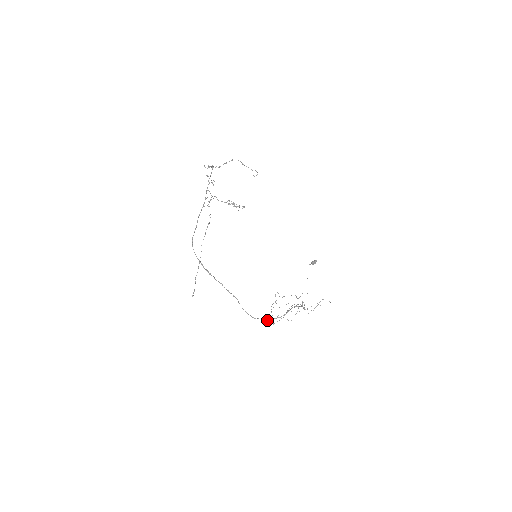
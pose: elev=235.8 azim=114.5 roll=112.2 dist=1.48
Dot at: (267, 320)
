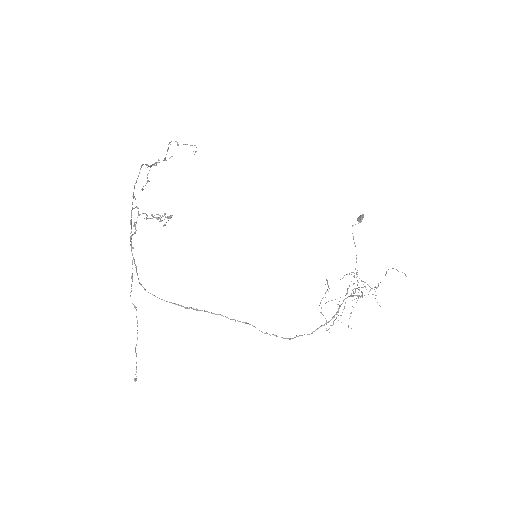
Dot at: (312, 332)
